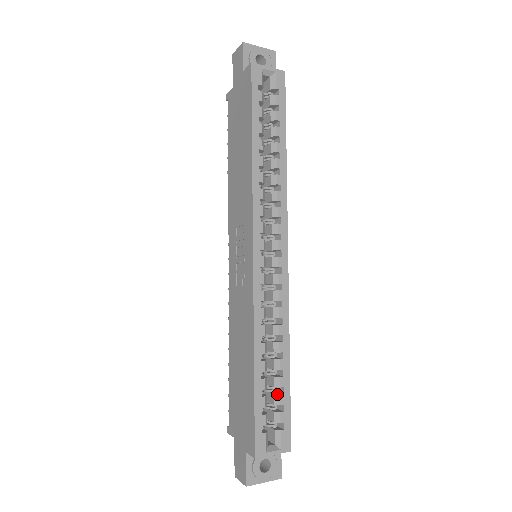
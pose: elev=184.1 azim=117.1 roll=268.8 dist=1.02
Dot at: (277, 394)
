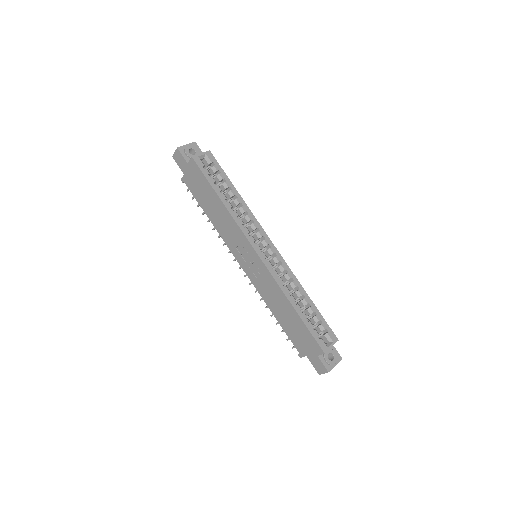
Dot at: (314, 317)
